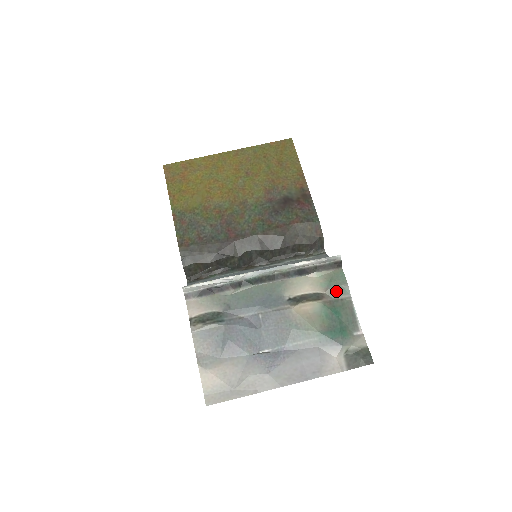
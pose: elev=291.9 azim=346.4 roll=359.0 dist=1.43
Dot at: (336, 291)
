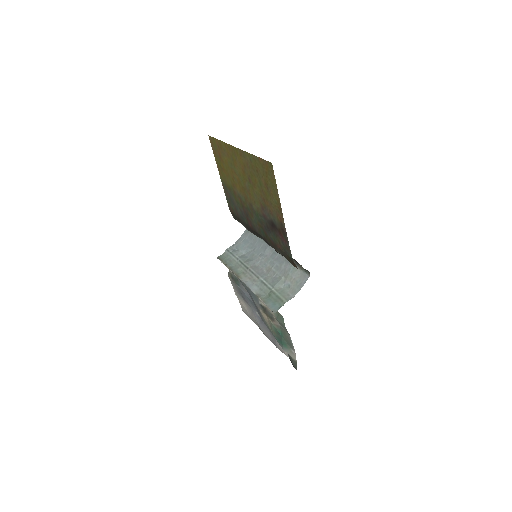
Dot at: (281, 324)
